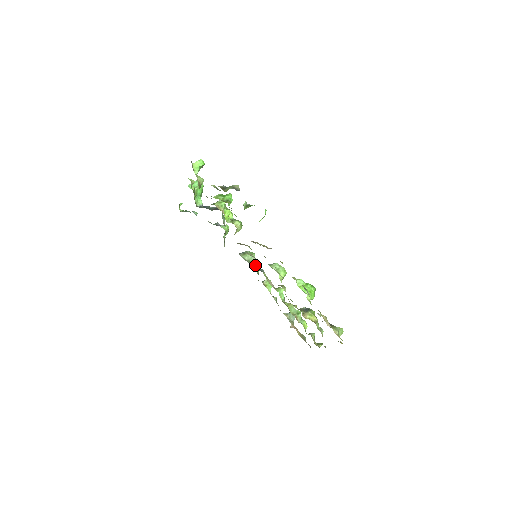
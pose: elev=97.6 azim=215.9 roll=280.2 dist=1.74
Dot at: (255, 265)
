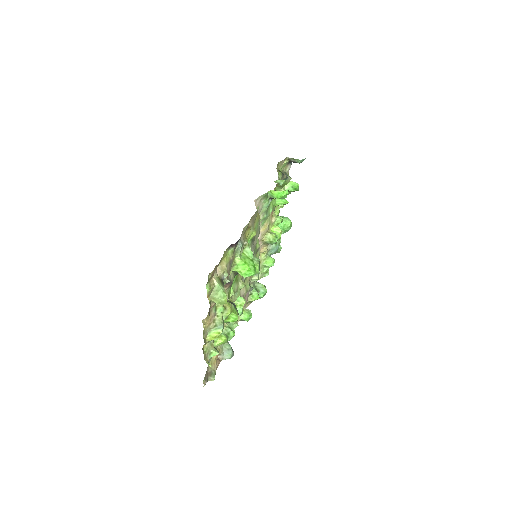
Dot at: (255, 291)
